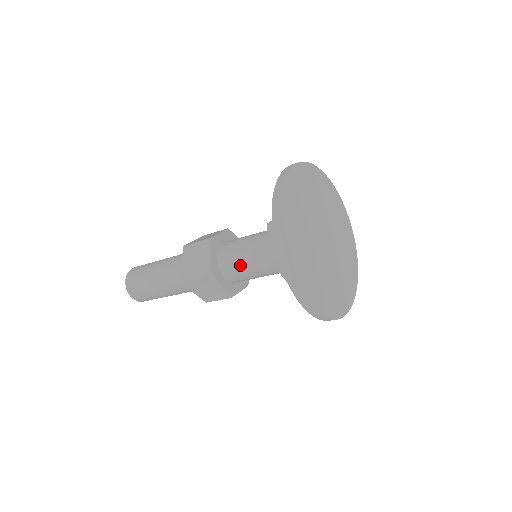
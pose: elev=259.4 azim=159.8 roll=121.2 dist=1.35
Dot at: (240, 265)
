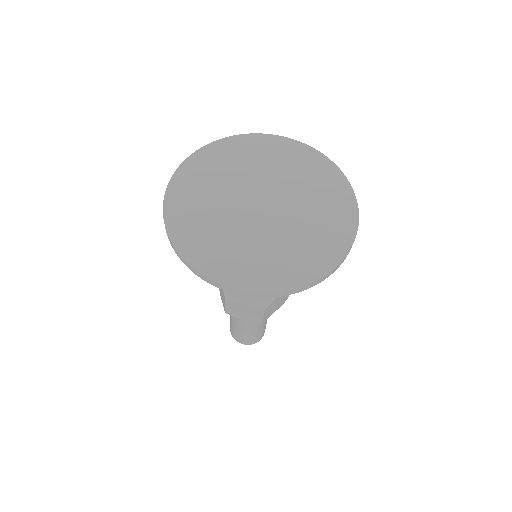
Dot at: occluded
